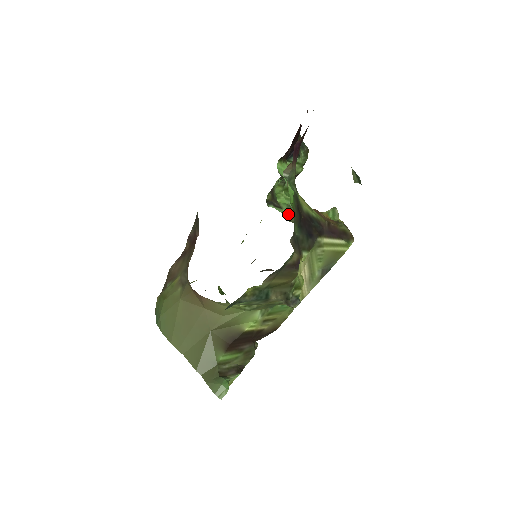
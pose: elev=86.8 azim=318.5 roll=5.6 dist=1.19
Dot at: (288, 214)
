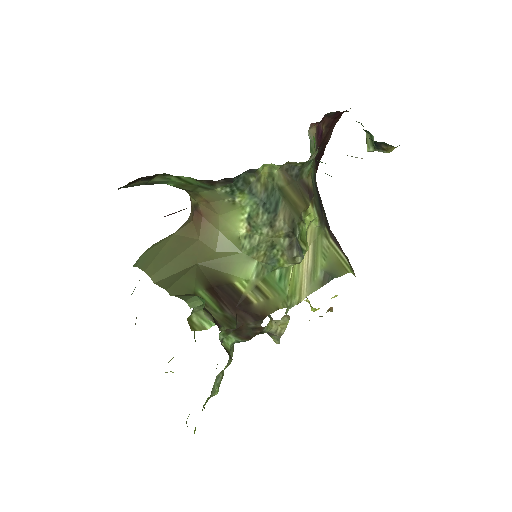
Dot at: occluded
